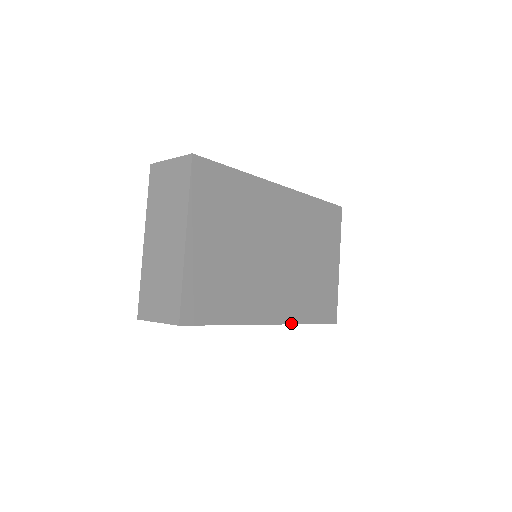
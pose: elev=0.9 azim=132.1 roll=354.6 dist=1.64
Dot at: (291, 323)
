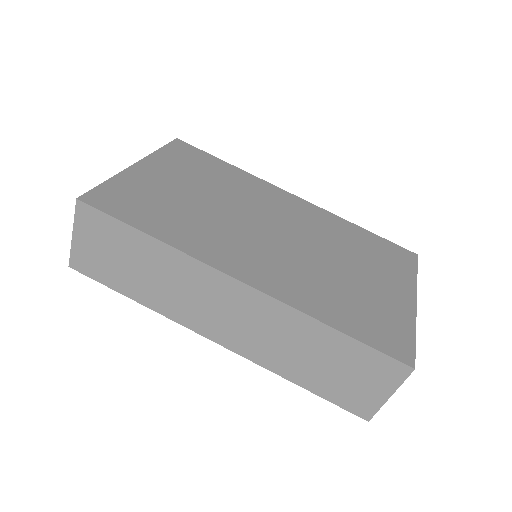
Dot at: (283, 302)
